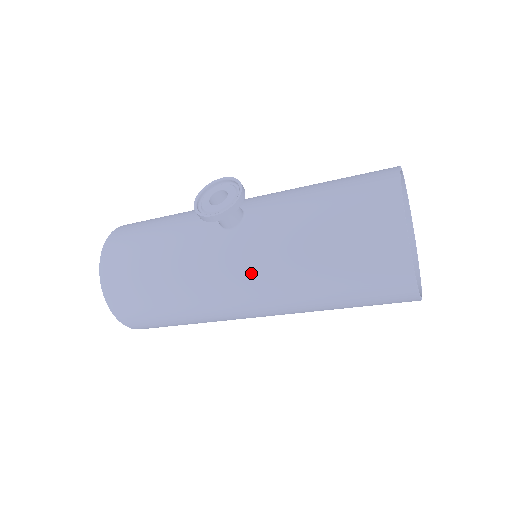
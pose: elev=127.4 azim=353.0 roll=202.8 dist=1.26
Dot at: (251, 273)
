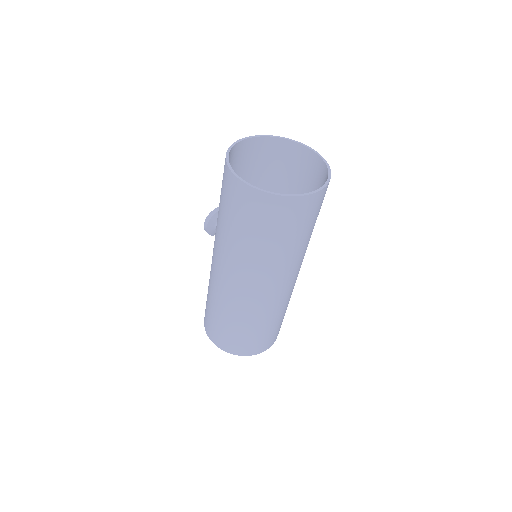
Dot at: (214, 246)
